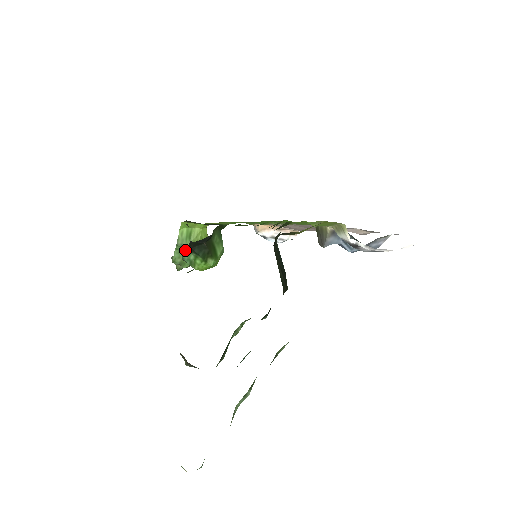
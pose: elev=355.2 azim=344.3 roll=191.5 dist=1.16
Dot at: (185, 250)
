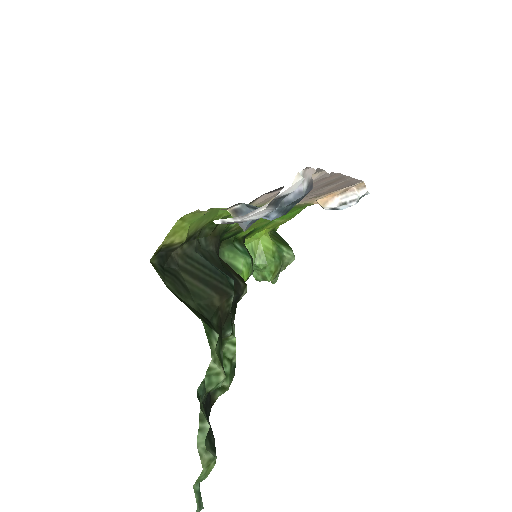
Dot at: (256, 266)
